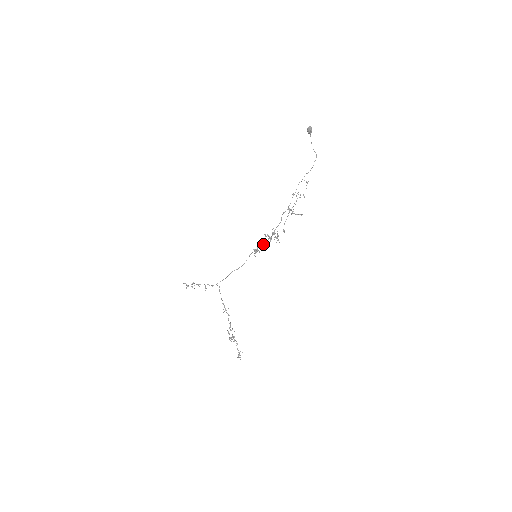
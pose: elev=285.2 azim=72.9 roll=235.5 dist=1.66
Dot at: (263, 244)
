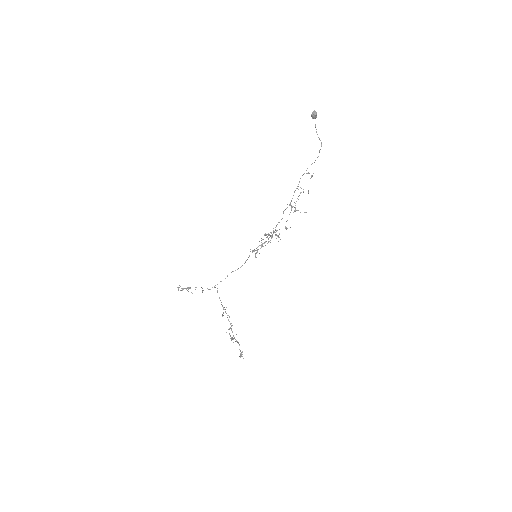
Dot at: (263, 243)
